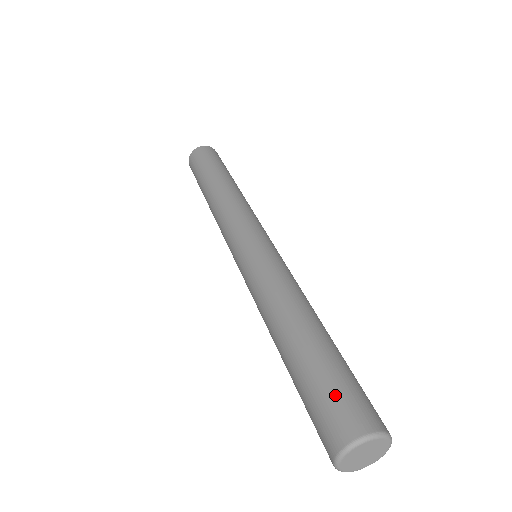
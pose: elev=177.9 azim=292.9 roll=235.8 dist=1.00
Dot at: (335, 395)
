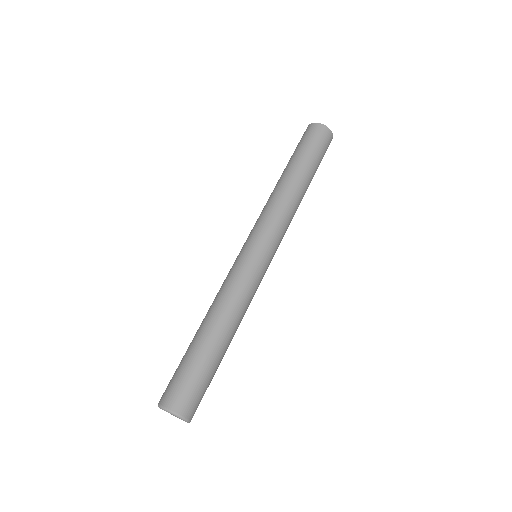
Dot at: (177, 379)
